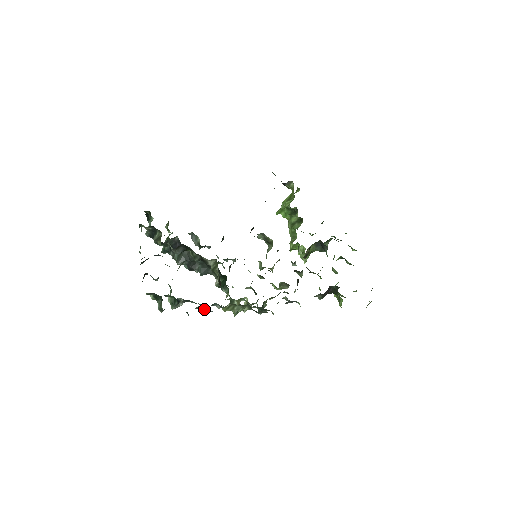
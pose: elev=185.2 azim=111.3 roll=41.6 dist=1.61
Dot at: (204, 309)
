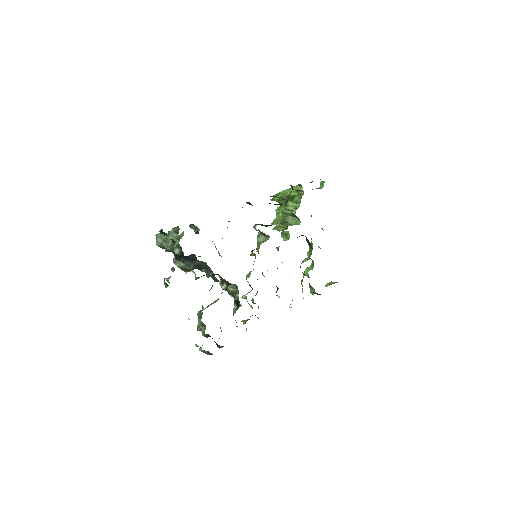
Dot at: occluded
